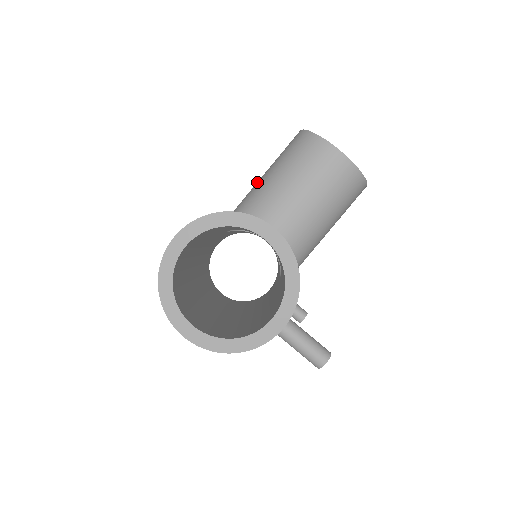
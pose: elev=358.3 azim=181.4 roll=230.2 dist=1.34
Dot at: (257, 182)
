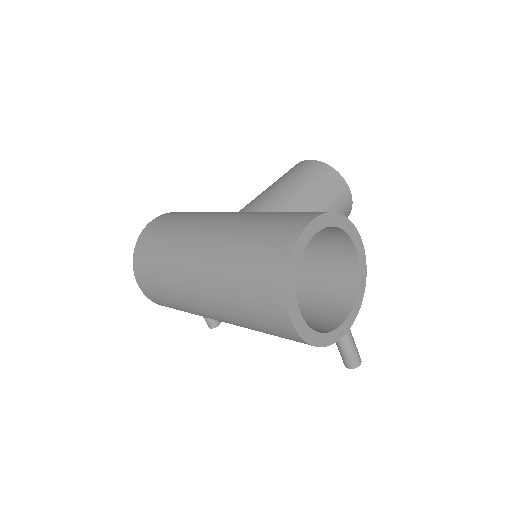
Dot at: (279, 188)
